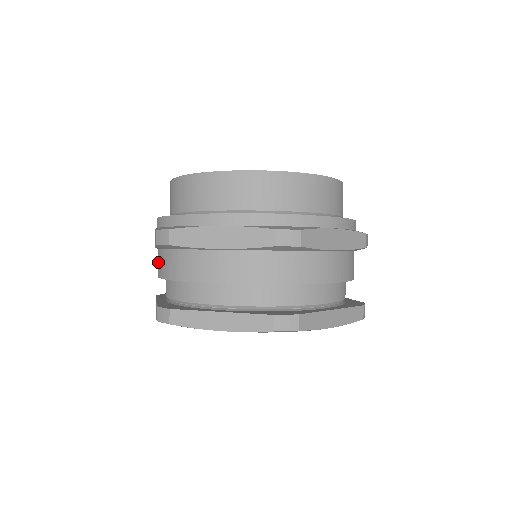
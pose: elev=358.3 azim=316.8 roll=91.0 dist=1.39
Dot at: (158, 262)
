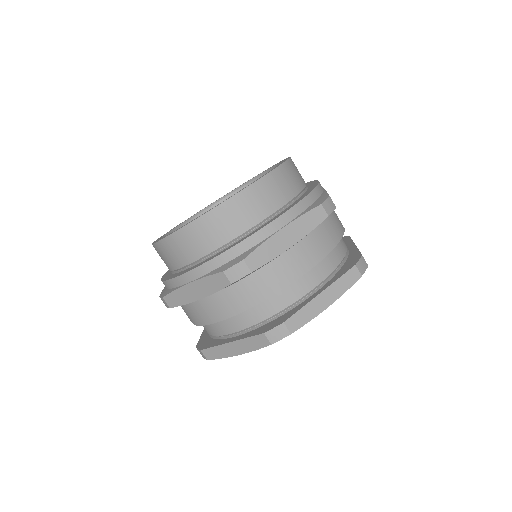
Dot at: occluded
